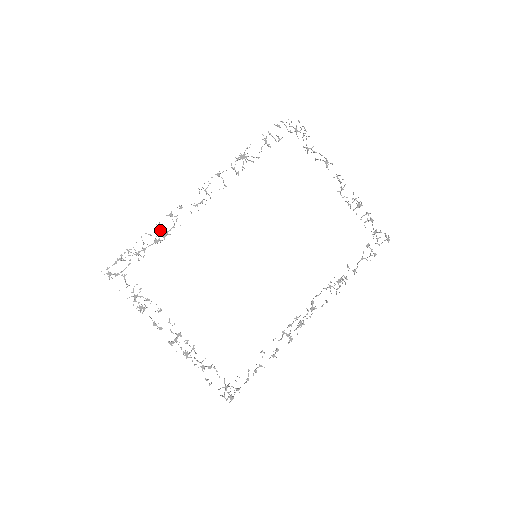
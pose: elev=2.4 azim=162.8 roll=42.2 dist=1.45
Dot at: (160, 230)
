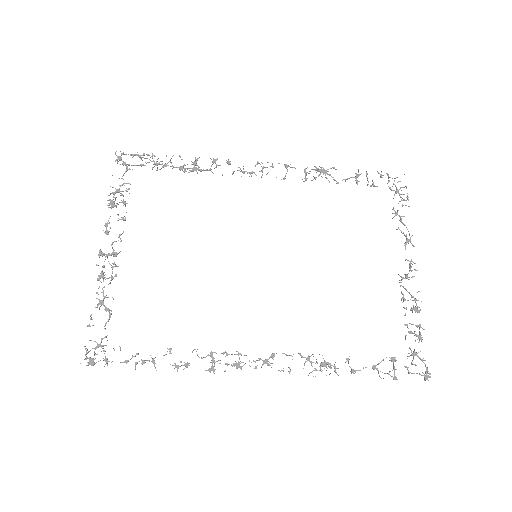
Dot at: (194, 163)
